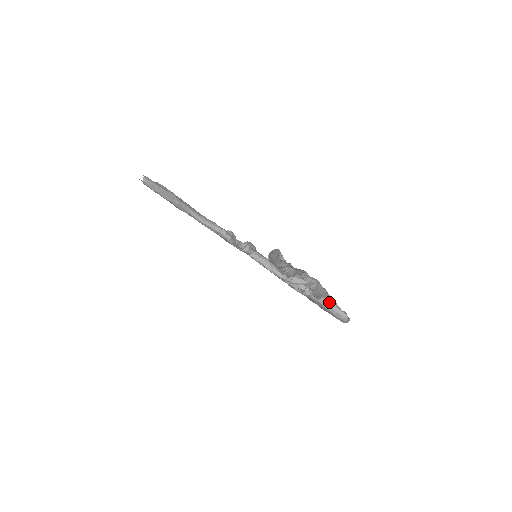
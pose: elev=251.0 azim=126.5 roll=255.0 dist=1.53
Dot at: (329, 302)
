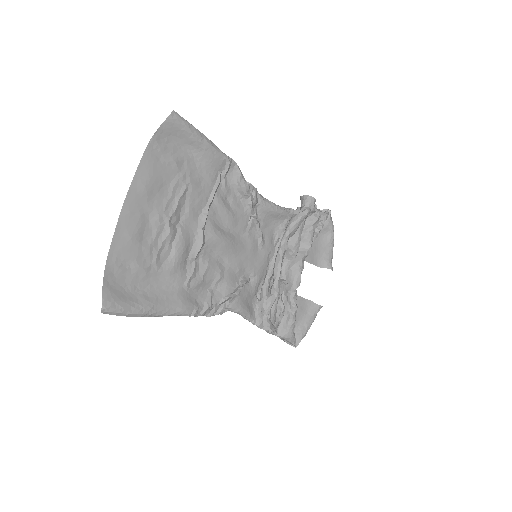
Dot at: (285, 339)
